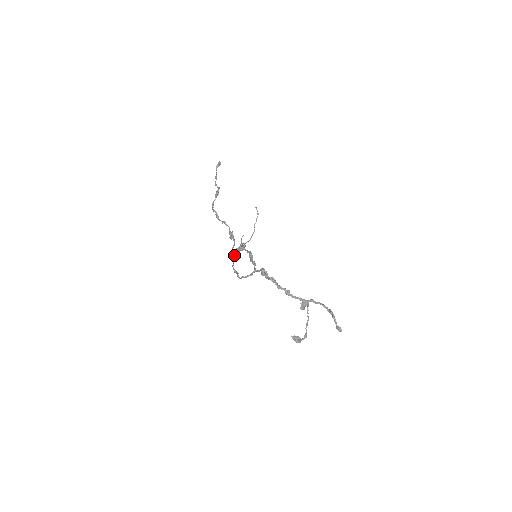
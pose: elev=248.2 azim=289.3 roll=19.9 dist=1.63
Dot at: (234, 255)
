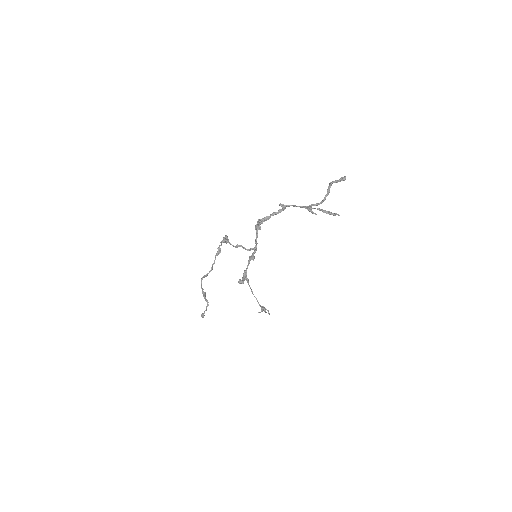
Dot at: (224, 238)
